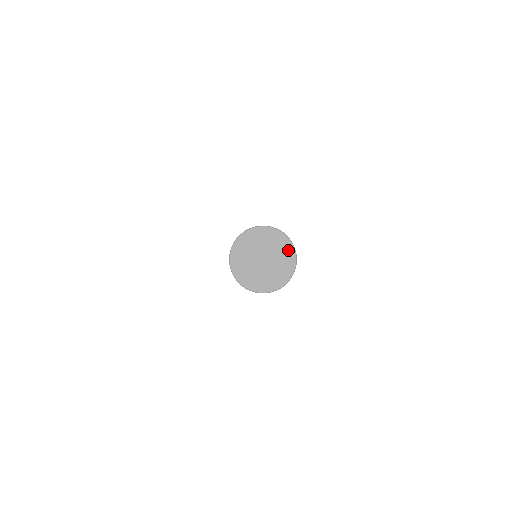
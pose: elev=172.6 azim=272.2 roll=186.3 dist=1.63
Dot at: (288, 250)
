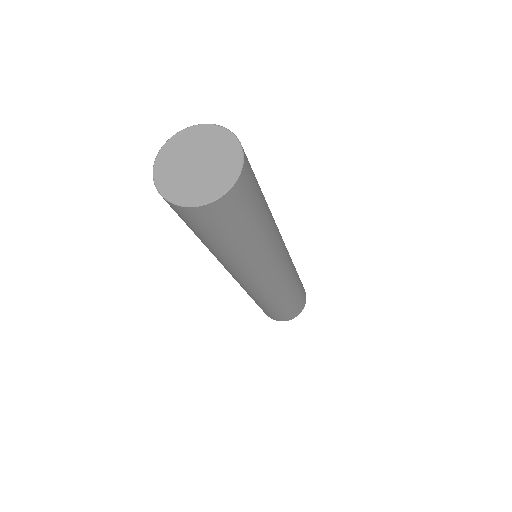
Dot at: (233, 154)
